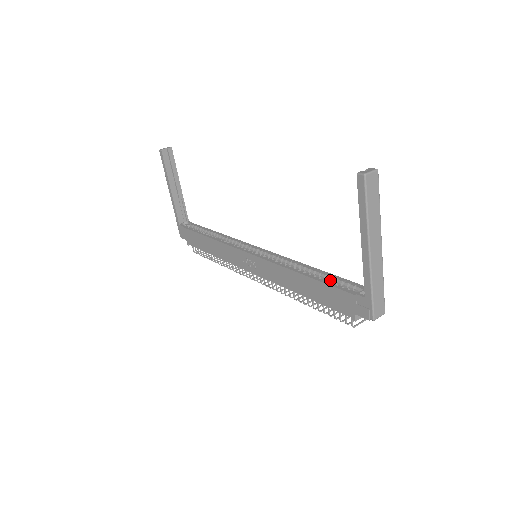
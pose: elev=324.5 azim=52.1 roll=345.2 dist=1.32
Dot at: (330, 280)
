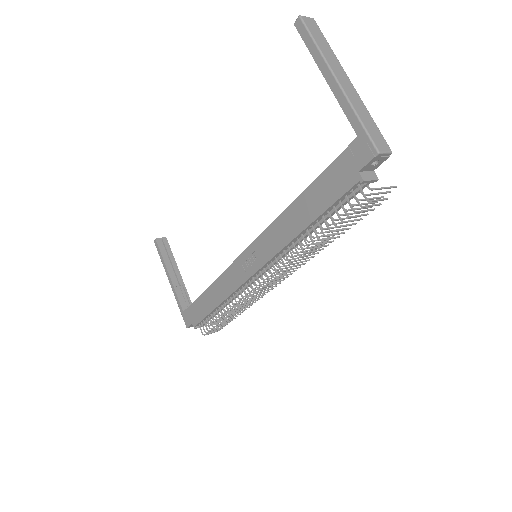
Dot at: occluded
